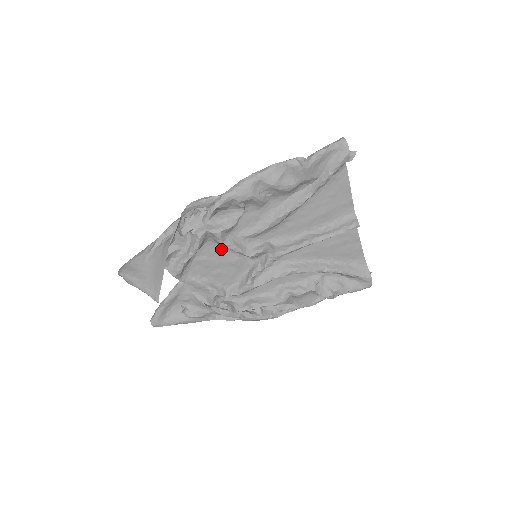
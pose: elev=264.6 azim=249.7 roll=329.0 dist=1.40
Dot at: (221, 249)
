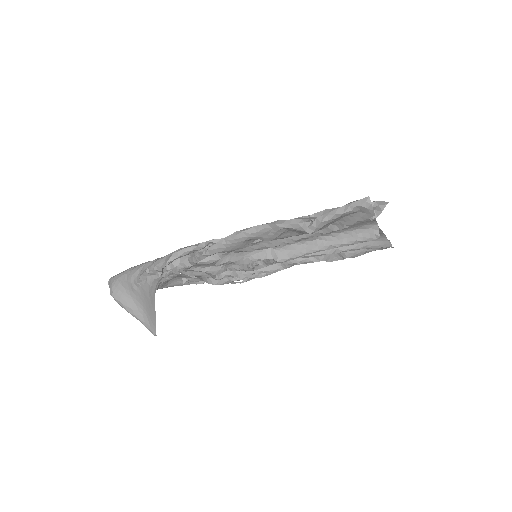
Dot at: occluded
